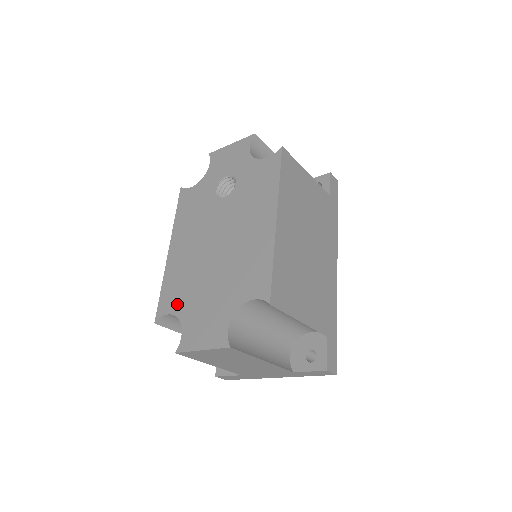
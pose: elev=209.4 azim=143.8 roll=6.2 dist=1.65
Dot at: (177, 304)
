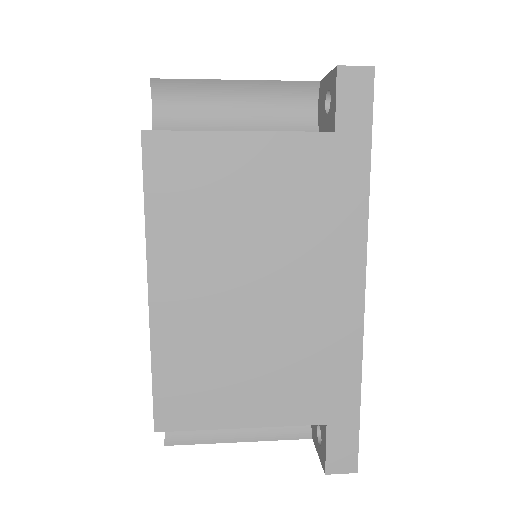
Dot at: occluded
